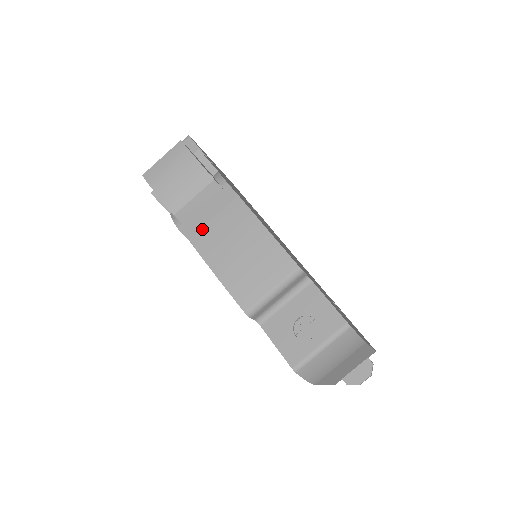
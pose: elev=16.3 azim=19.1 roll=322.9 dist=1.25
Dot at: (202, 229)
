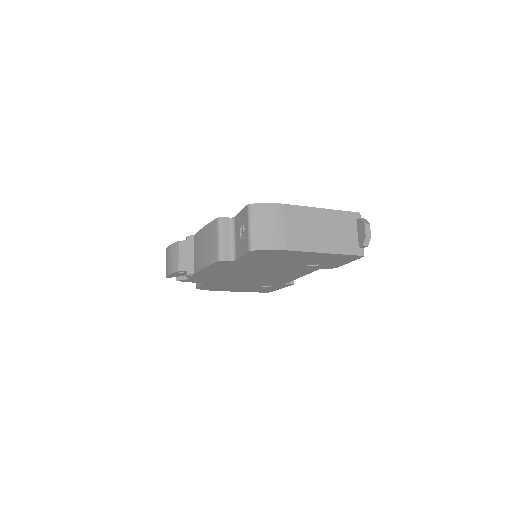
Dot at: (194, 264)
